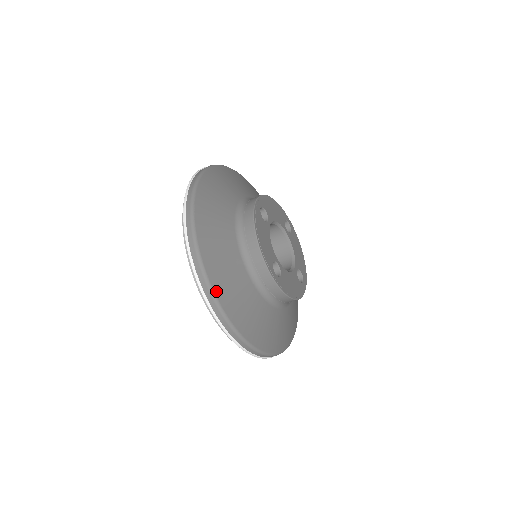
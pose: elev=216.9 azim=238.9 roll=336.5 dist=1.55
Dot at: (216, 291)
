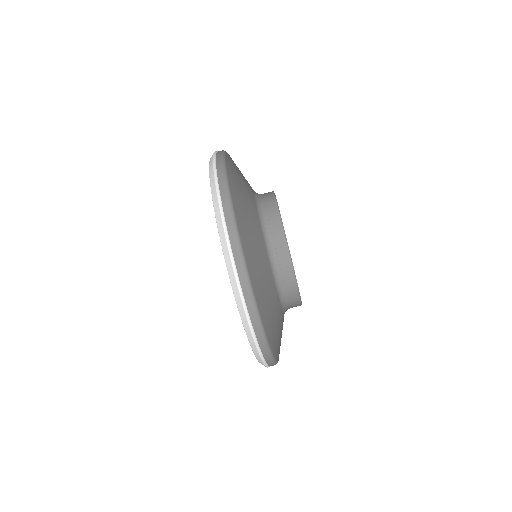
Dot at: (254, 290)
